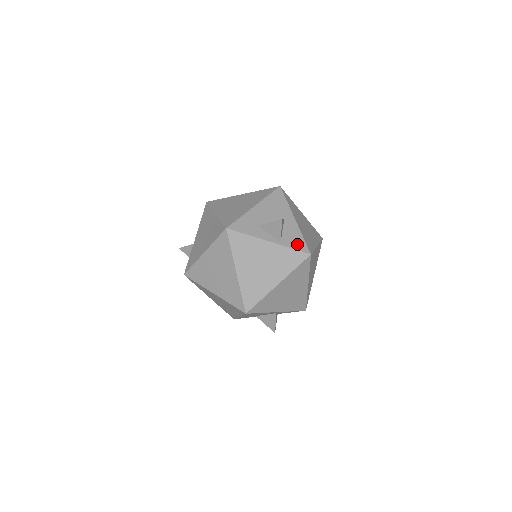
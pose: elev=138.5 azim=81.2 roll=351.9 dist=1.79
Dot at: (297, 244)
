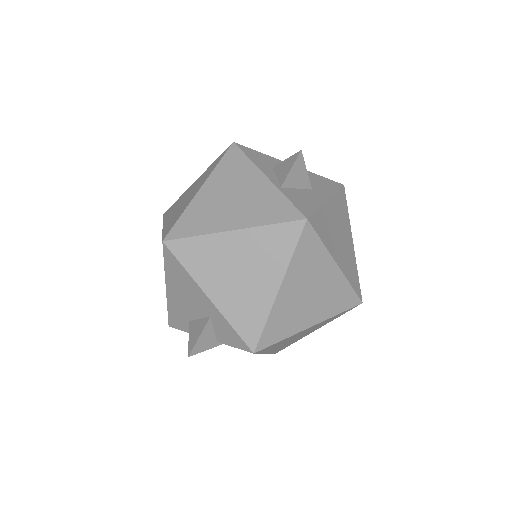
Dot at: (300, 203)
